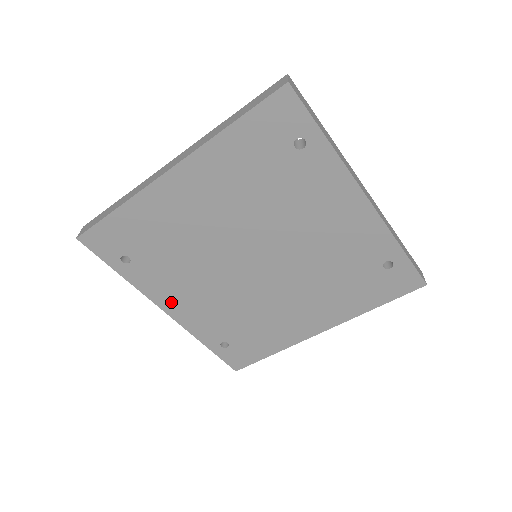
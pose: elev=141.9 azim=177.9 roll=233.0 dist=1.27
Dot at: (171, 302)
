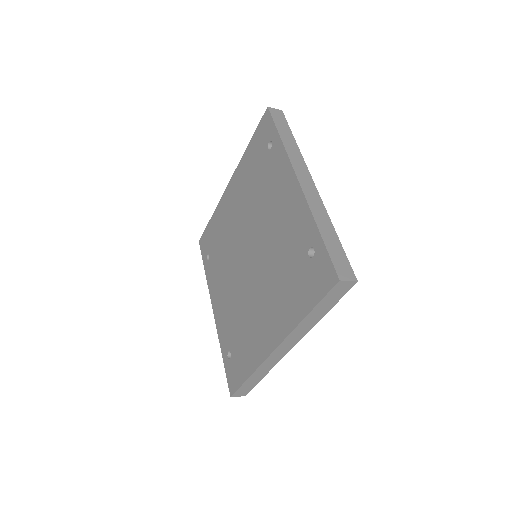
Dot at: (216, 299)
